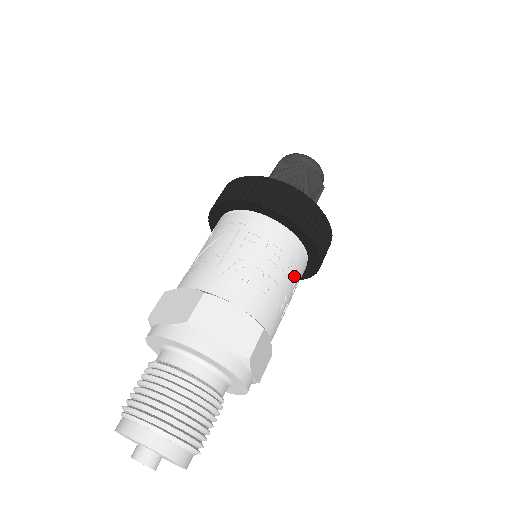
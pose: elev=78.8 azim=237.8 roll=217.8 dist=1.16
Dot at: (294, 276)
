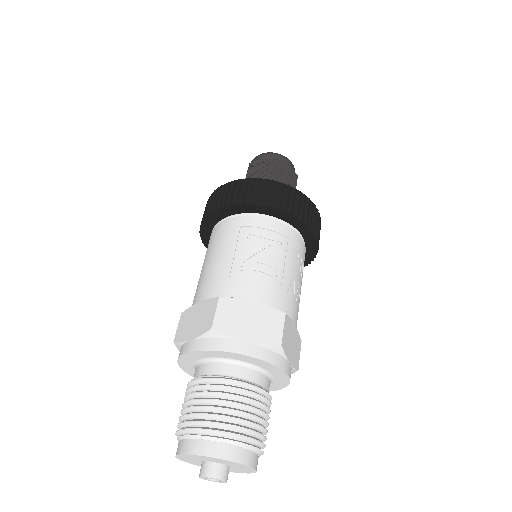
Dot at: occluded
